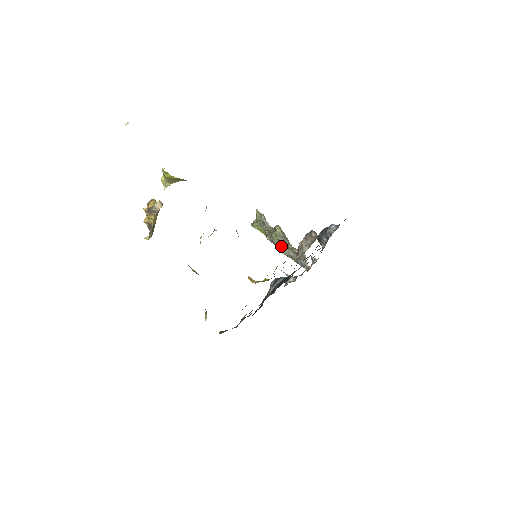
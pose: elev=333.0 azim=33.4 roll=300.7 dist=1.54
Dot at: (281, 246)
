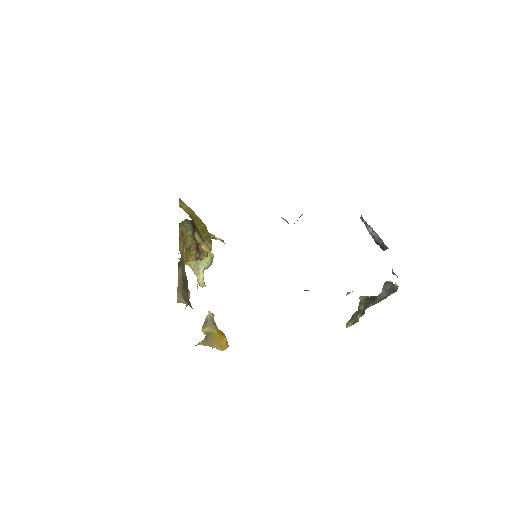
Dot at: (367, 305)
